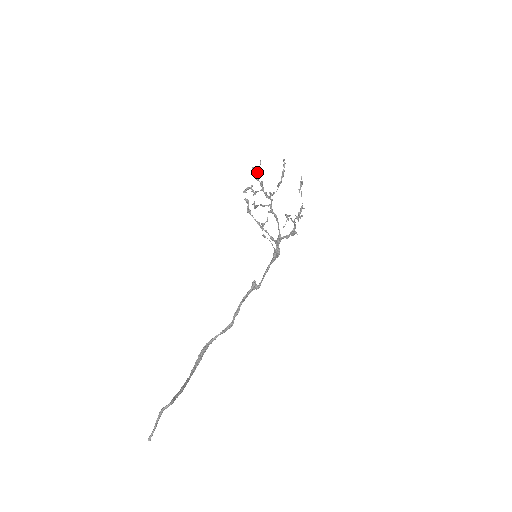
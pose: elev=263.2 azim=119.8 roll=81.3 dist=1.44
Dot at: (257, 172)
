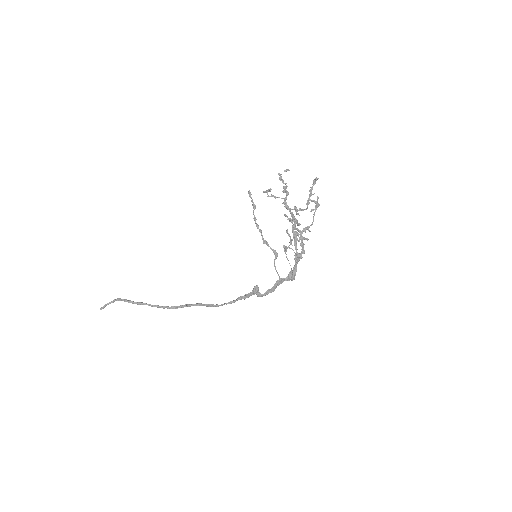
Dot at: (280, 178)
